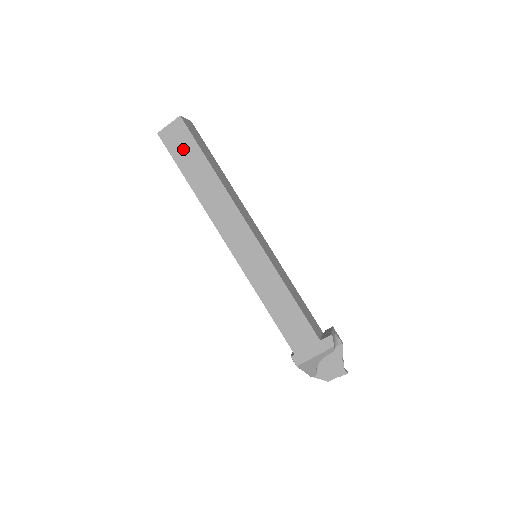
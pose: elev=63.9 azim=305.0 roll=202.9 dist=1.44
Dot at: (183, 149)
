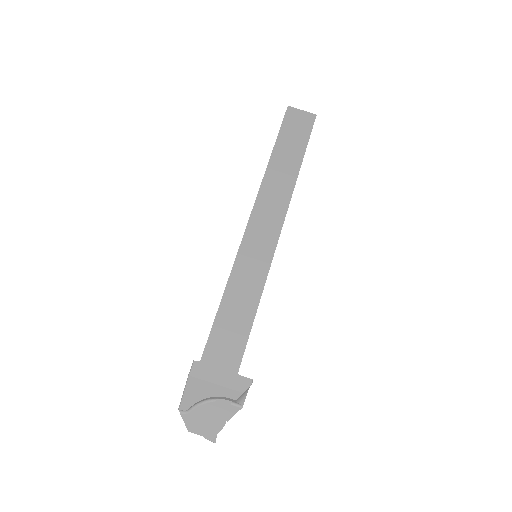
Dot at: (295, 132)
